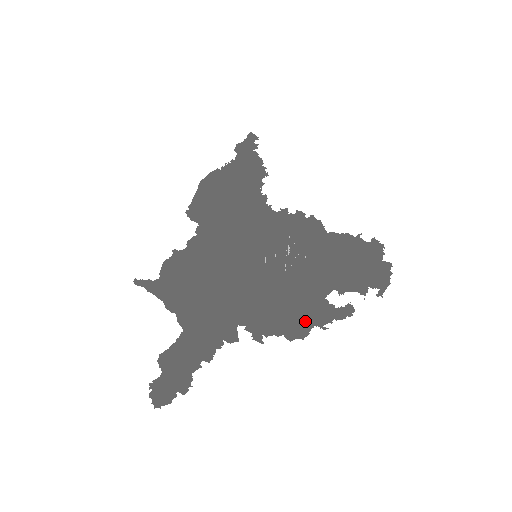
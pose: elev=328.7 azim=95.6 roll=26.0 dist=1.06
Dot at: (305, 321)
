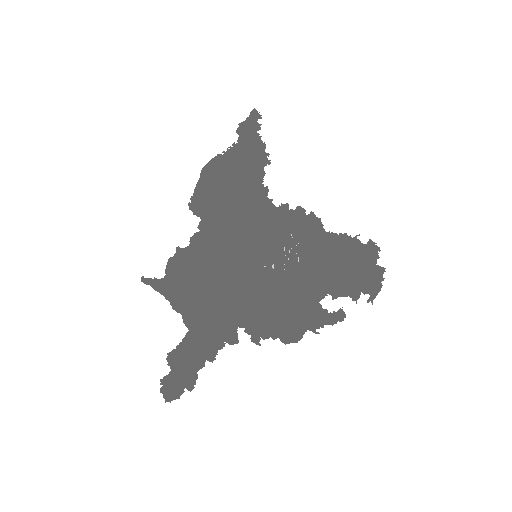
Dot at: (299, 325)
